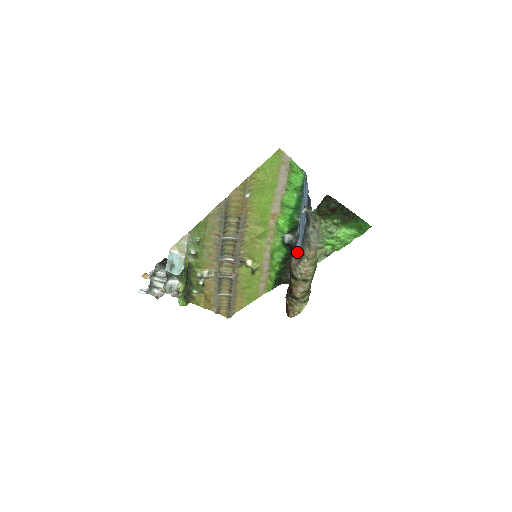
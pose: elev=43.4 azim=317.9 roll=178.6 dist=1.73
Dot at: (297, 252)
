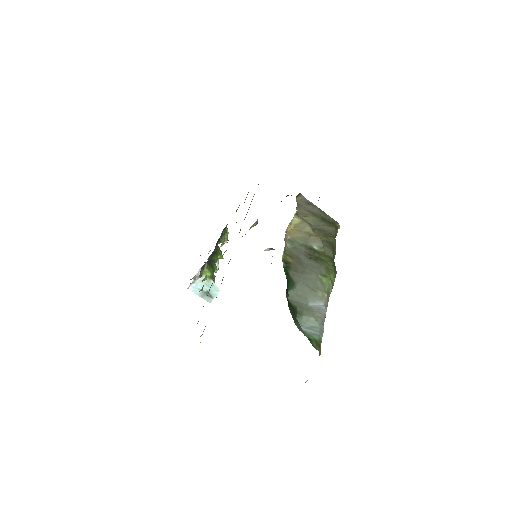
Dot at: occluded
